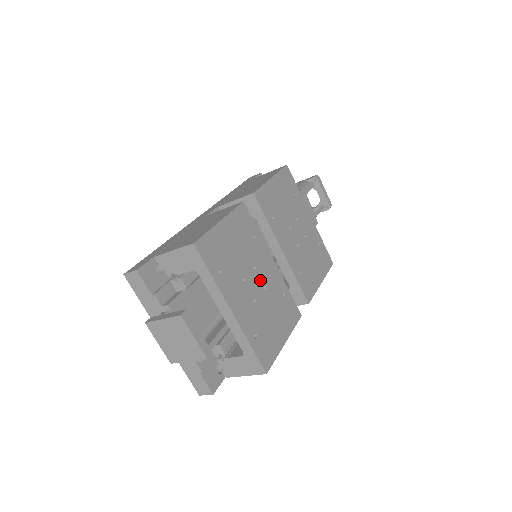
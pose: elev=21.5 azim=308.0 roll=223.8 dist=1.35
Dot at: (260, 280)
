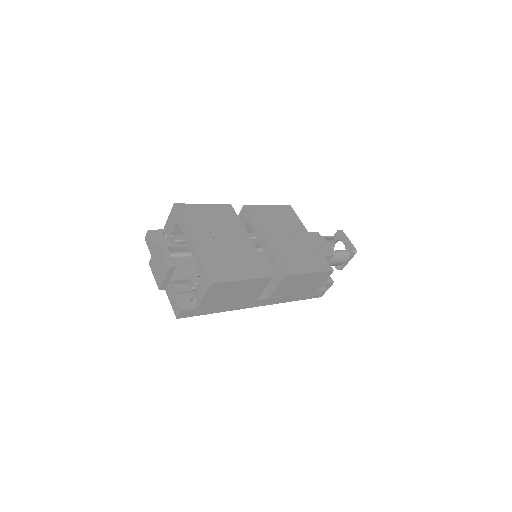
Dot at: (230, 240)
